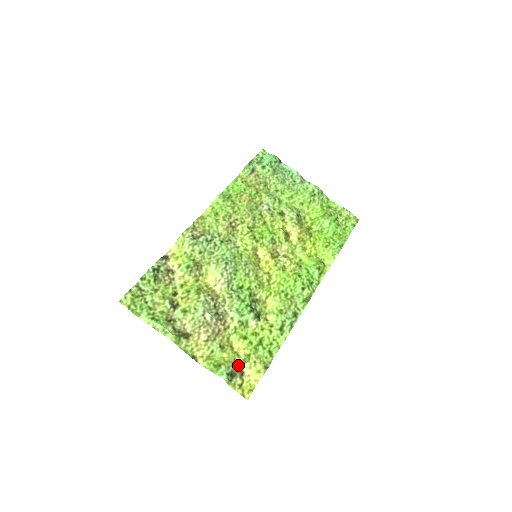
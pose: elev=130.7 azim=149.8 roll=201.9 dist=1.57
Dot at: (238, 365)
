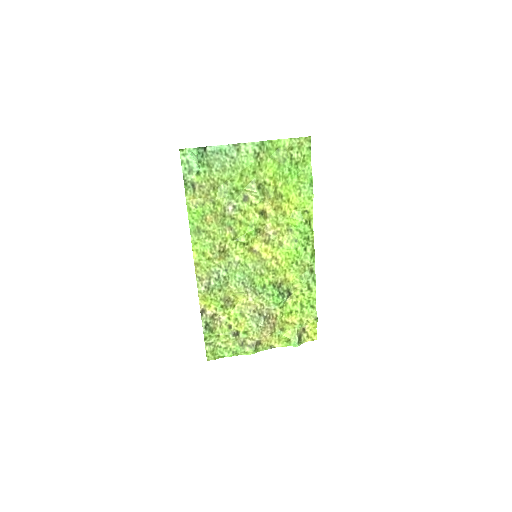
Dot at: (298, 328)
